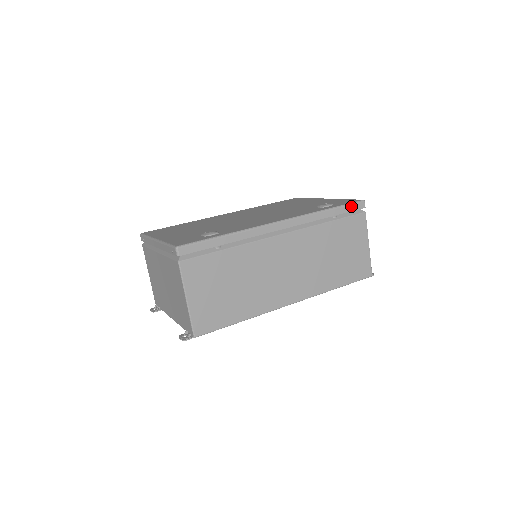
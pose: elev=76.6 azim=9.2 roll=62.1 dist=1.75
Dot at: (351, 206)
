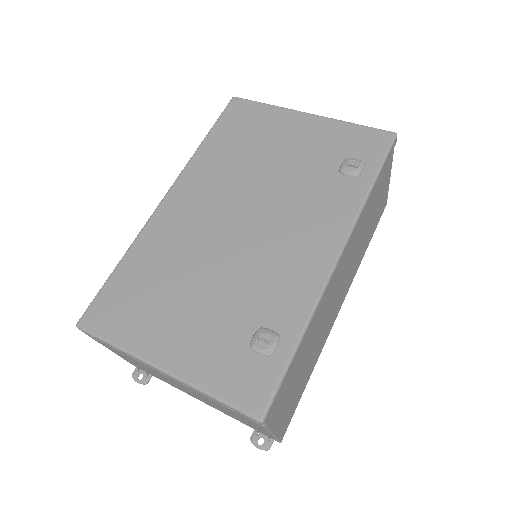
Dot at: (388, 156)
